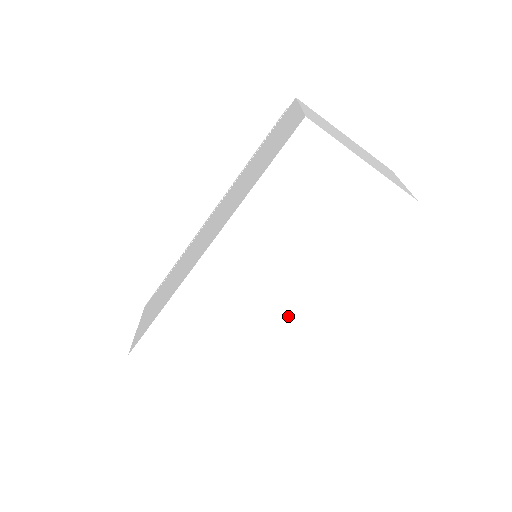
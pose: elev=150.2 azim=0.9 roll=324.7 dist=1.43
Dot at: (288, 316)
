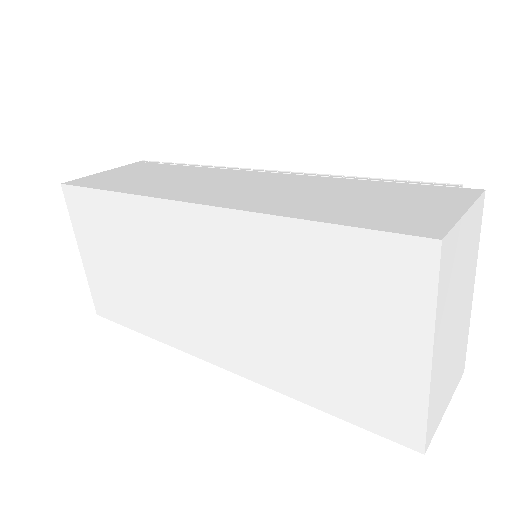
Dot at: (201, 341)
